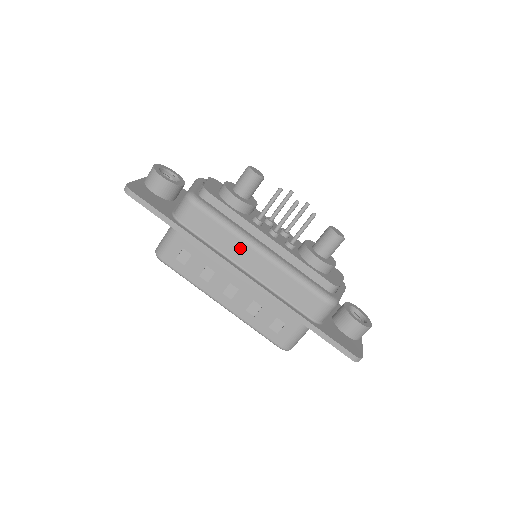
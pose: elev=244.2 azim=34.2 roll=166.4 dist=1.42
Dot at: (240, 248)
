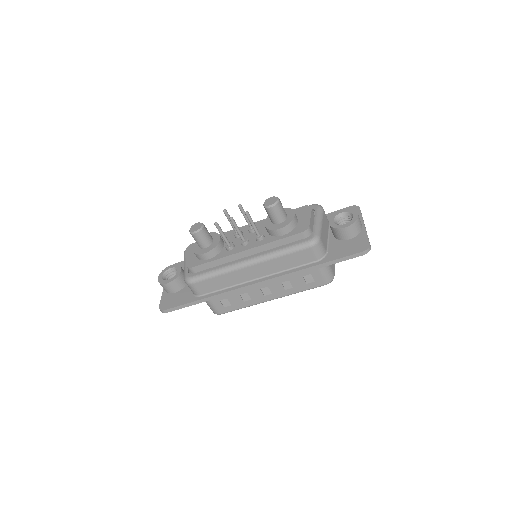
Dot at: (238, 274)
